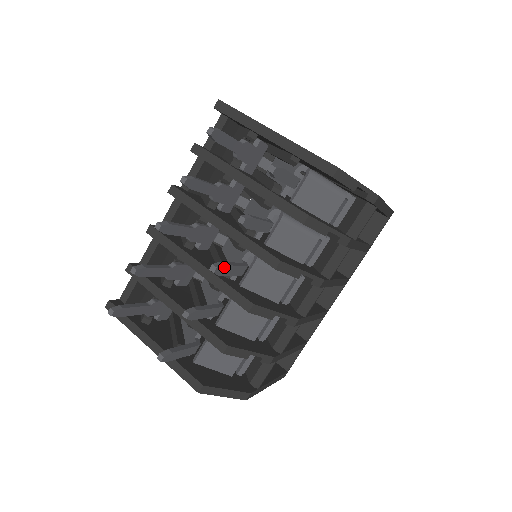
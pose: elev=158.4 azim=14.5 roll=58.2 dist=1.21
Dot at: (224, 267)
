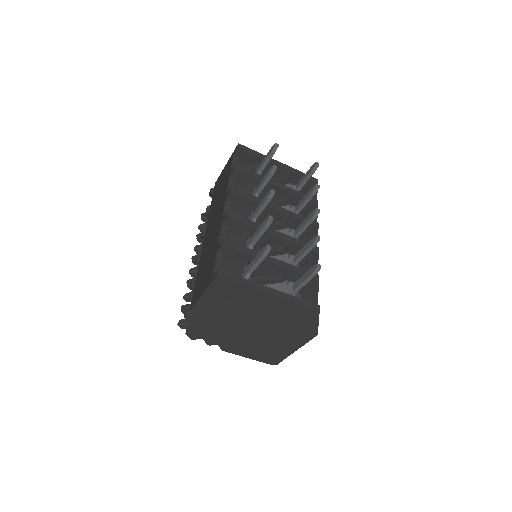
Dot at: occluded
